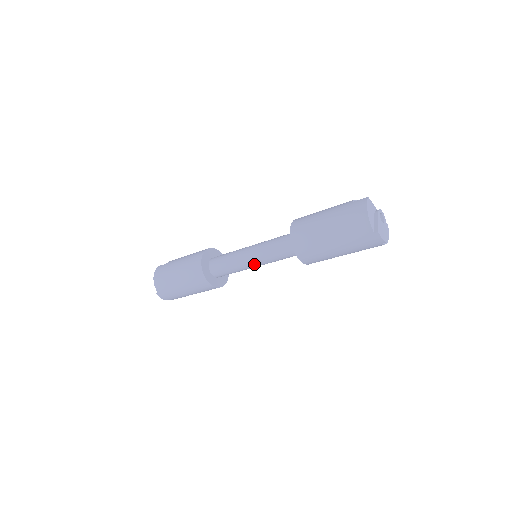
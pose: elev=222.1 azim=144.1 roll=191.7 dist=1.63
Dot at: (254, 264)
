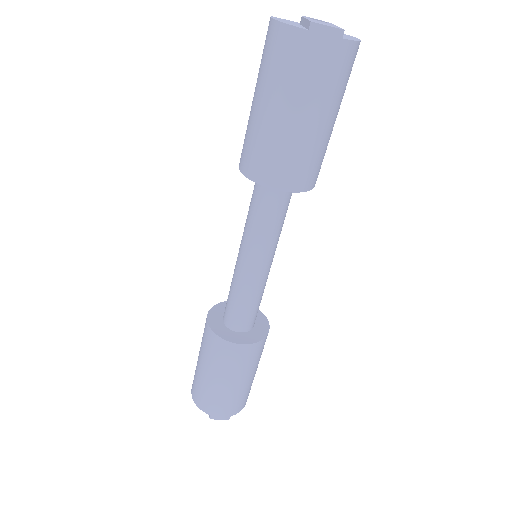
Dot at: (257, 265)
